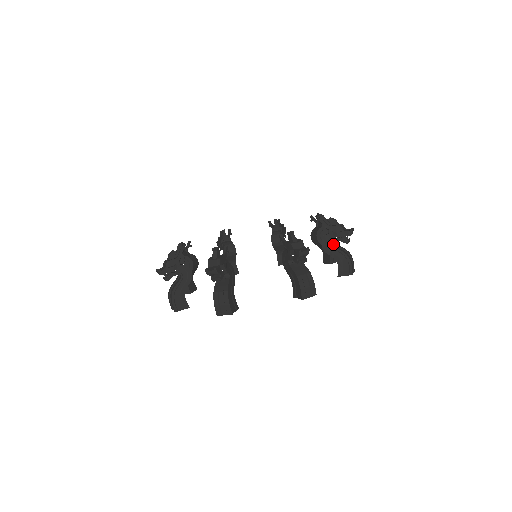
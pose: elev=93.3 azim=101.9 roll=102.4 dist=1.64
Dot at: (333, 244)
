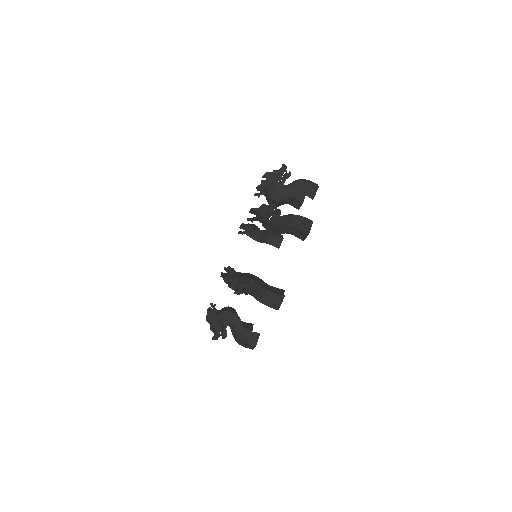
Dot at: (284, 187)
